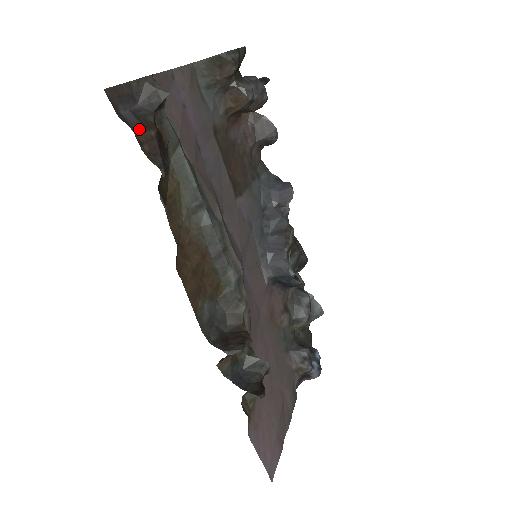
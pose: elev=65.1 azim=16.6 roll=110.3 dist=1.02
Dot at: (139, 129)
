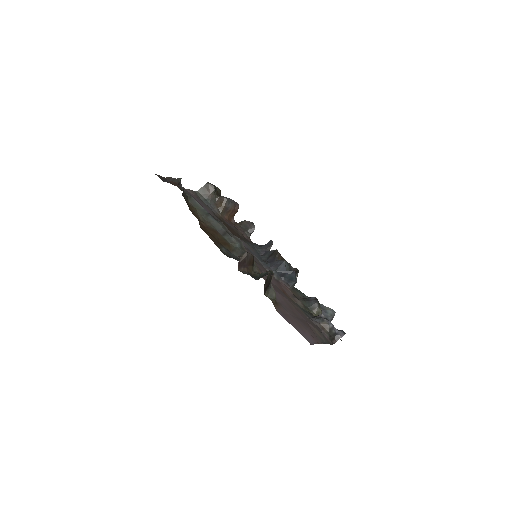
Dot at: (170, 181)
